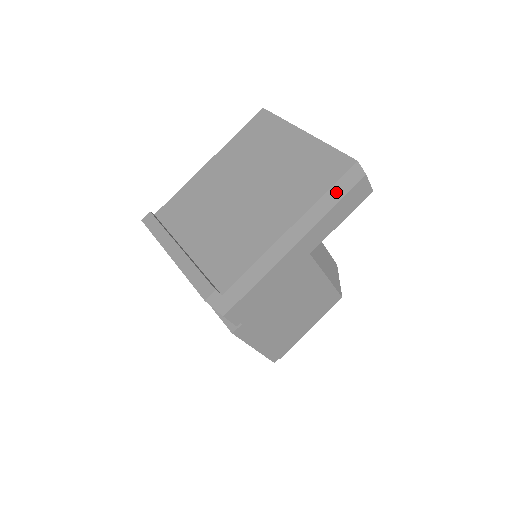
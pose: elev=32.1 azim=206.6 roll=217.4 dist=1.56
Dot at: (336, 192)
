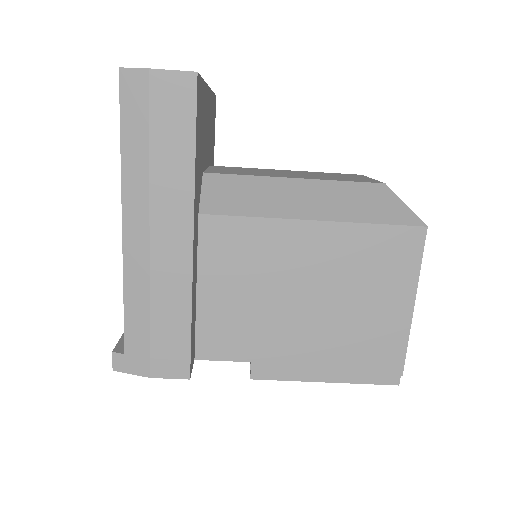
Dot at: (133, 131)
